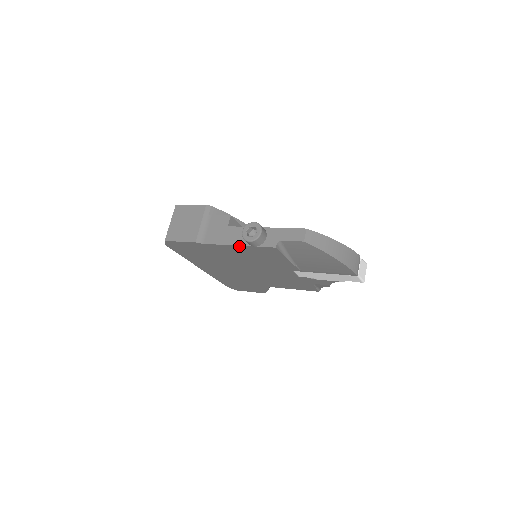
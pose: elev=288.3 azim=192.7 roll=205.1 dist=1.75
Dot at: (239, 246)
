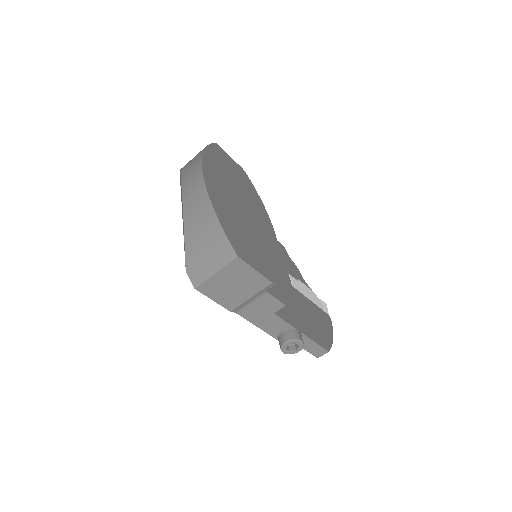
Dot at: (268, 332)
